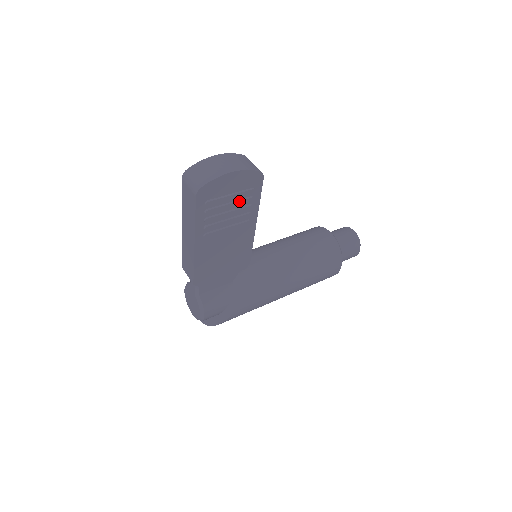
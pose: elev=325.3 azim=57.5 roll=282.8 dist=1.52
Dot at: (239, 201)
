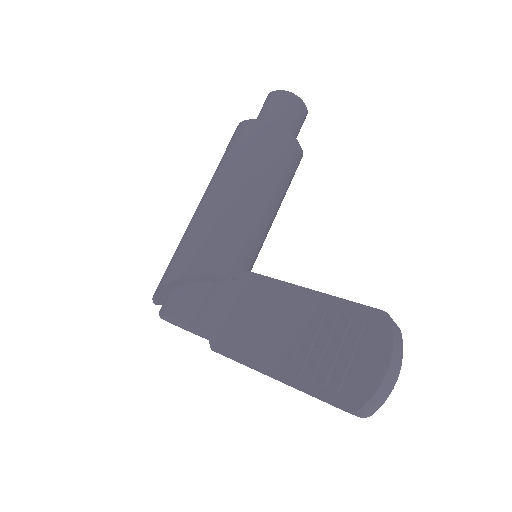
Dot at: occluded
